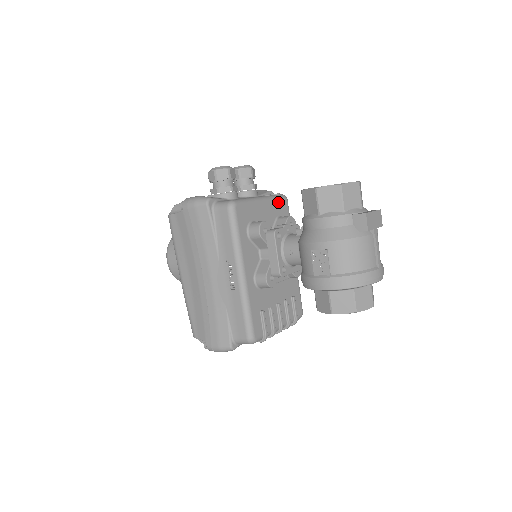
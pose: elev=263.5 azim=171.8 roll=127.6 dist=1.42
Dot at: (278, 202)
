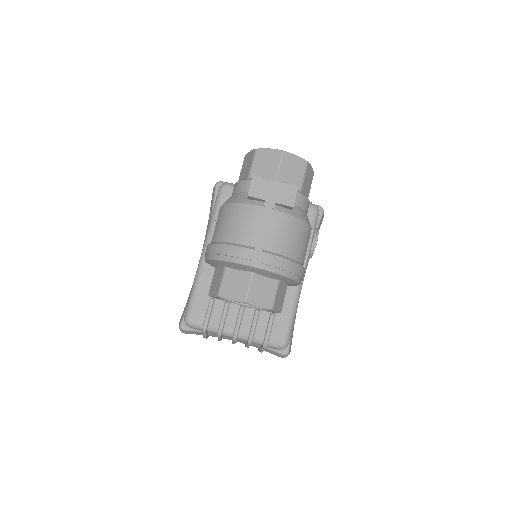
Dot at: occluded
